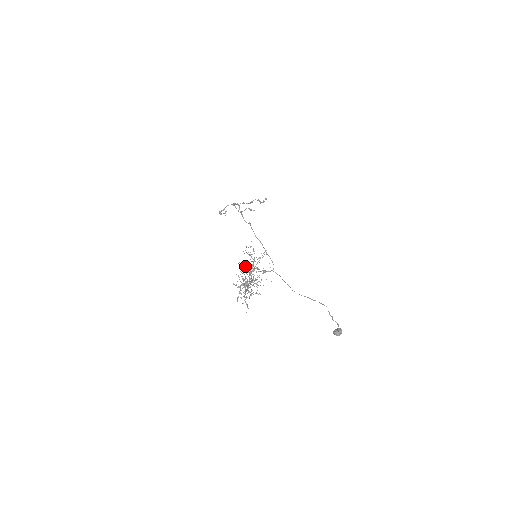
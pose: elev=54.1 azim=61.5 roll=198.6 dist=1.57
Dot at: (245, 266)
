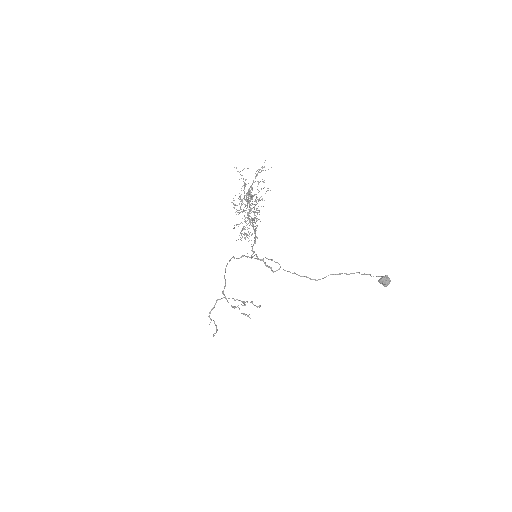
Dot at: occluded
